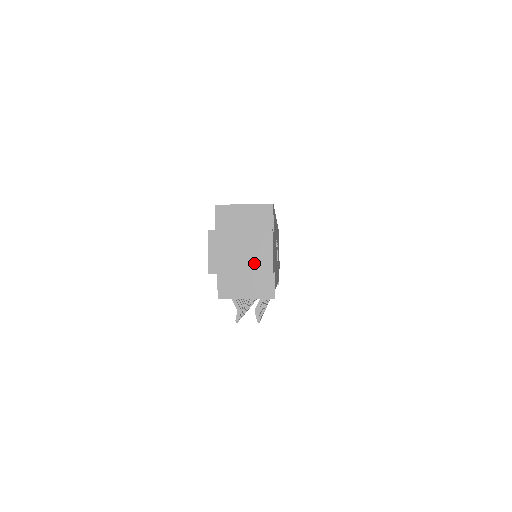
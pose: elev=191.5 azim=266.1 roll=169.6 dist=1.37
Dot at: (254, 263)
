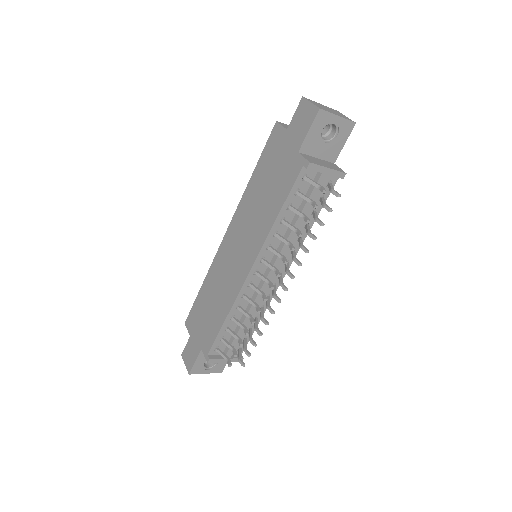
Dot at: (342, 116)
